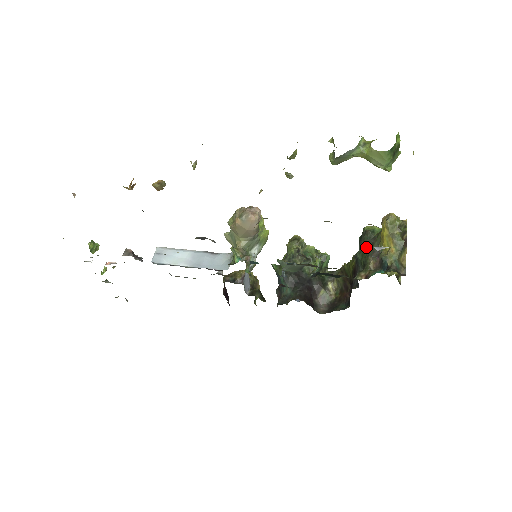
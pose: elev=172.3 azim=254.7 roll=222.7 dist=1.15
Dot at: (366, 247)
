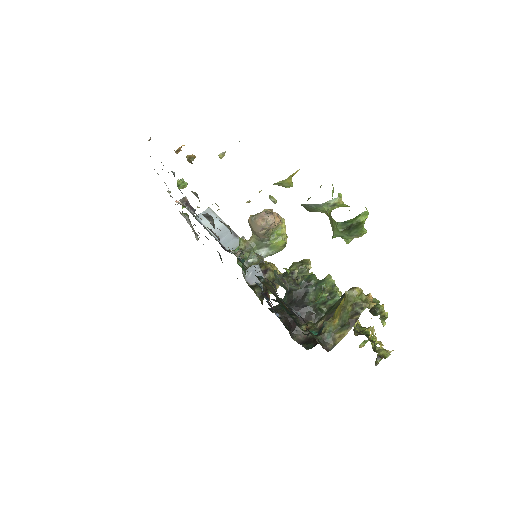
Dot at: (335, 305)
